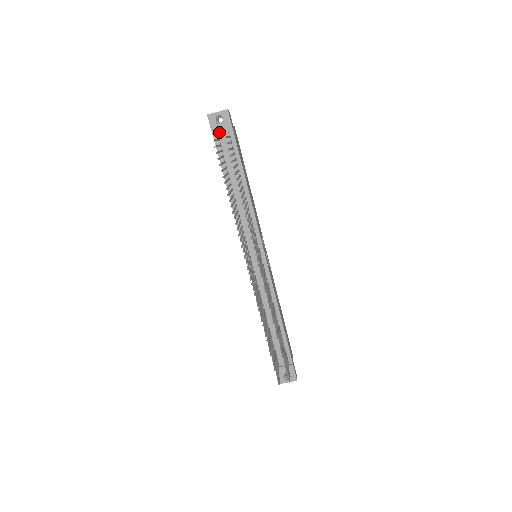
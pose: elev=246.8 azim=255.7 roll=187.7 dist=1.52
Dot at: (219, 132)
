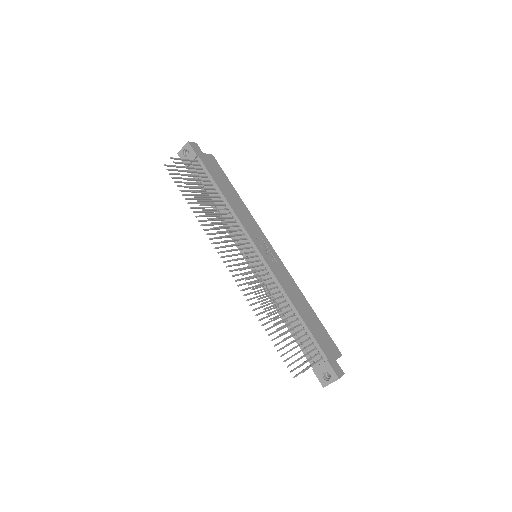
Dot at: (189, 162)
